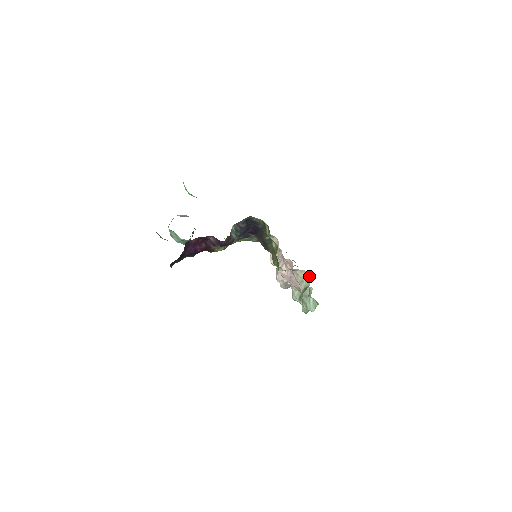
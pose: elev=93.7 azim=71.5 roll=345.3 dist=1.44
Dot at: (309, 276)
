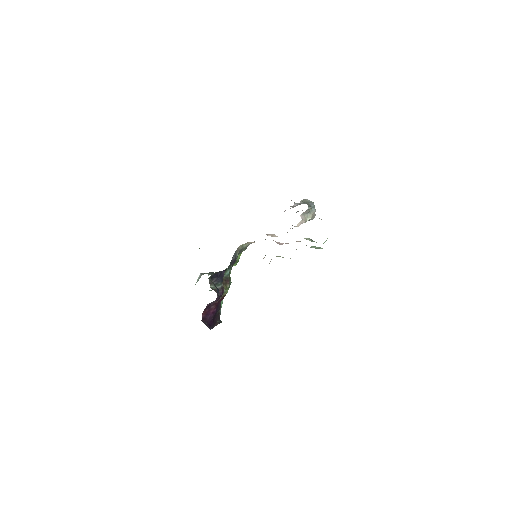
Dot at: (310, 208)
